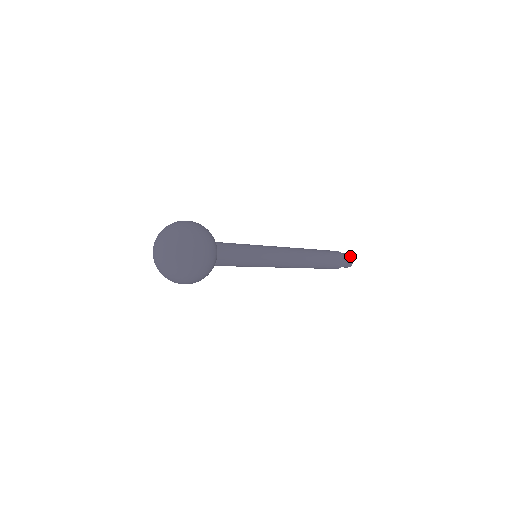
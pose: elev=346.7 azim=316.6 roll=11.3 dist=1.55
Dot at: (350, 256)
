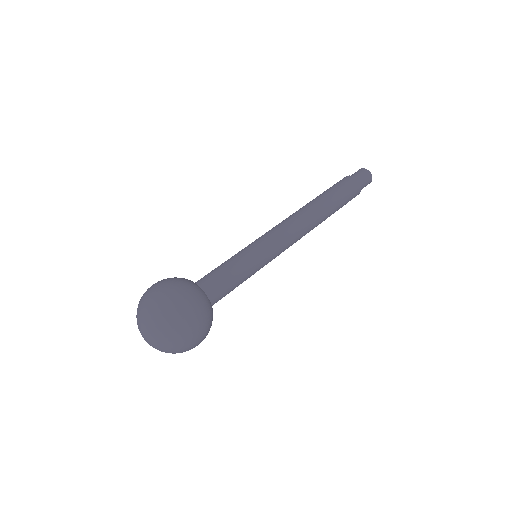
Dot at: (362, 170)
